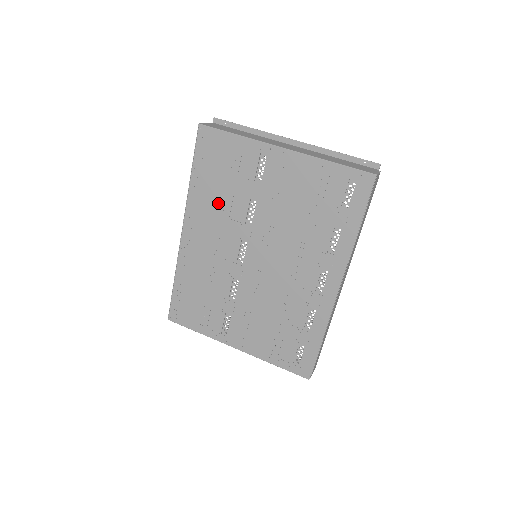
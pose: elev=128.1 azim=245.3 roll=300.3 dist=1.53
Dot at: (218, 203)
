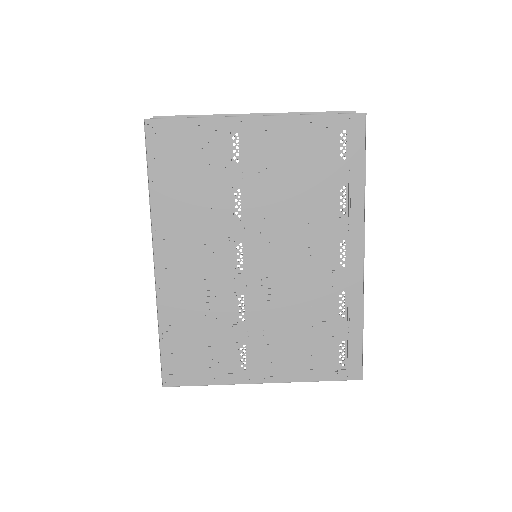
Dot at: (193, 207)
